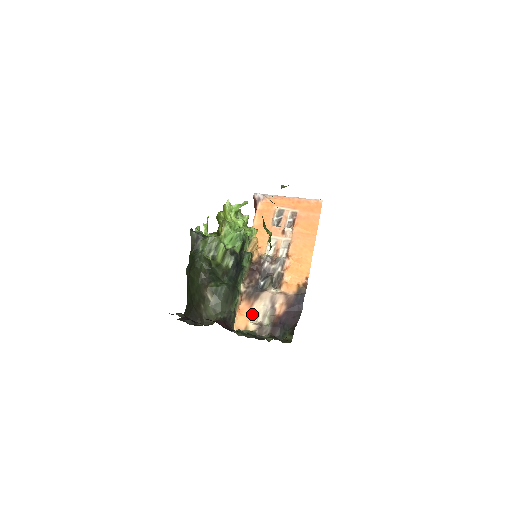
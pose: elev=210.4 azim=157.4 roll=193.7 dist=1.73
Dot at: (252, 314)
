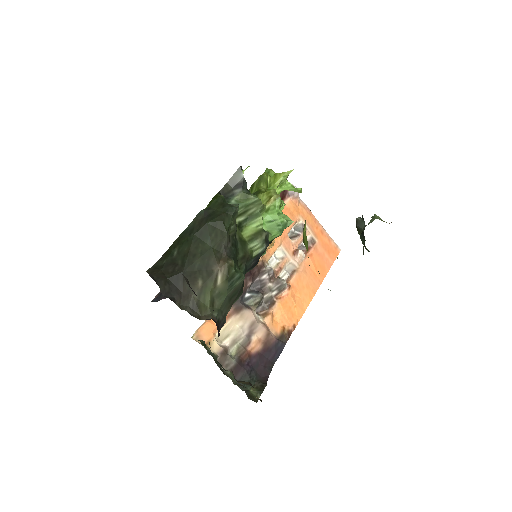
Dot at: (222, 328)
